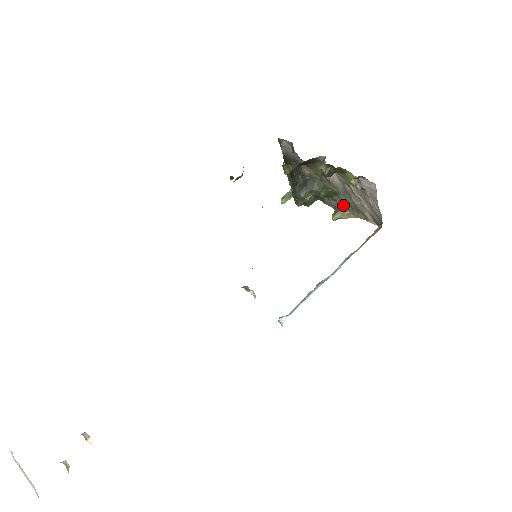
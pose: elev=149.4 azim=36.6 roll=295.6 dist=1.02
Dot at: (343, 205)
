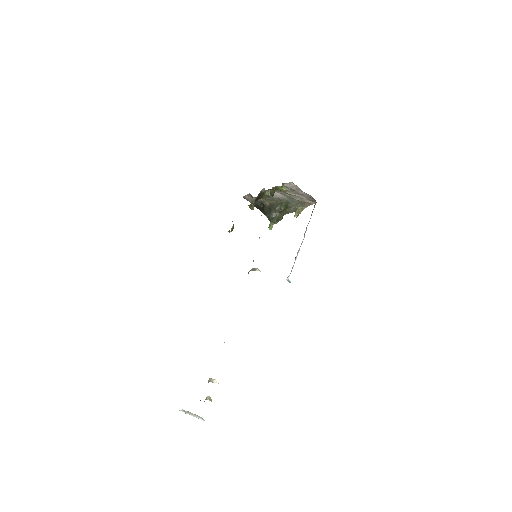
Dot at: (296, 206)
